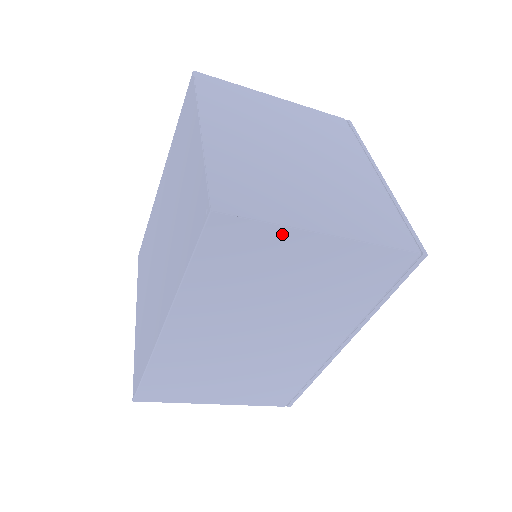
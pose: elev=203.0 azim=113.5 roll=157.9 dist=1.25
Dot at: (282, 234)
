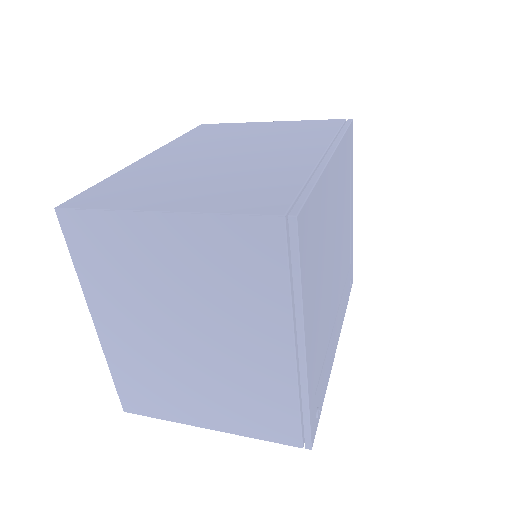
Dot at: occluded
